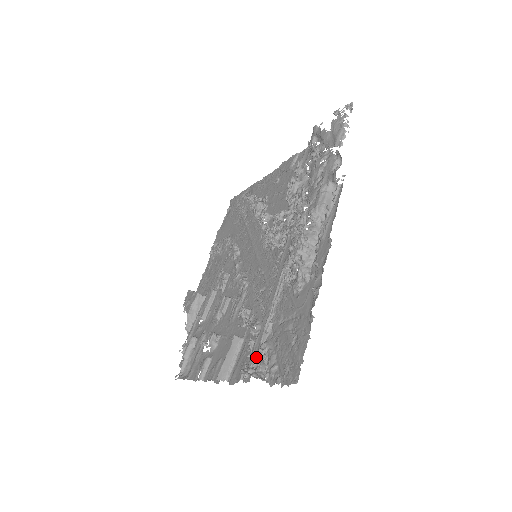
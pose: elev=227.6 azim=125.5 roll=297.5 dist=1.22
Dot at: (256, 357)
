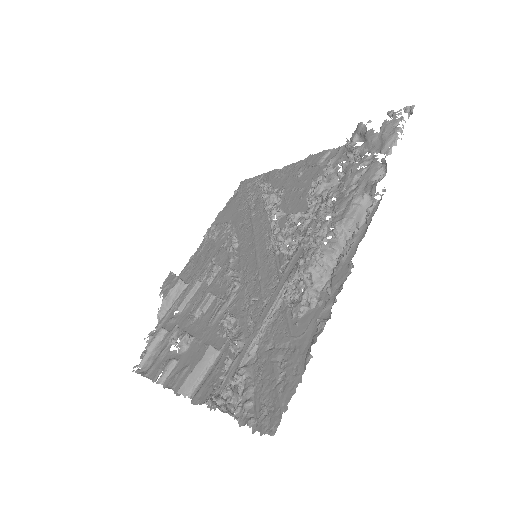
Dot at: (230, 384)
